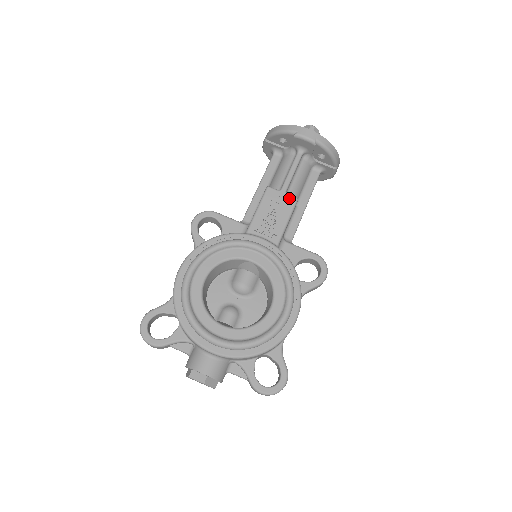
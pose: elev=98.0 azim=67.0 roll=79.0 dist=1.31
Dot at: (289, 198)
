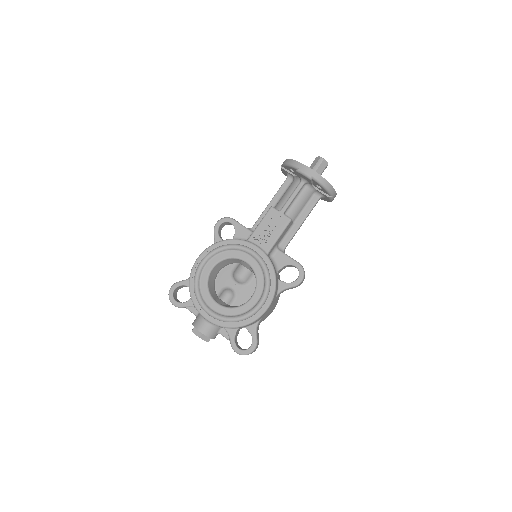
Dot at: (285, 218)
